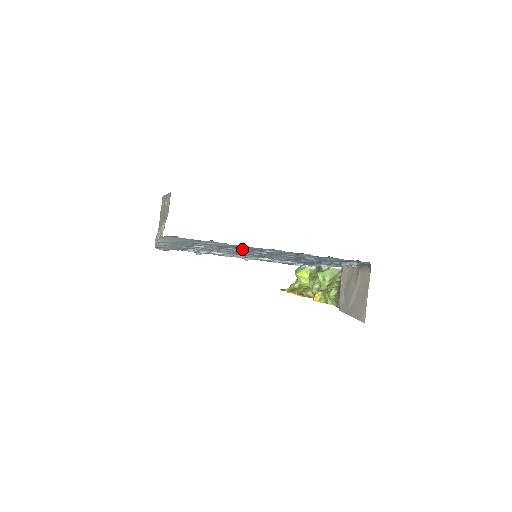
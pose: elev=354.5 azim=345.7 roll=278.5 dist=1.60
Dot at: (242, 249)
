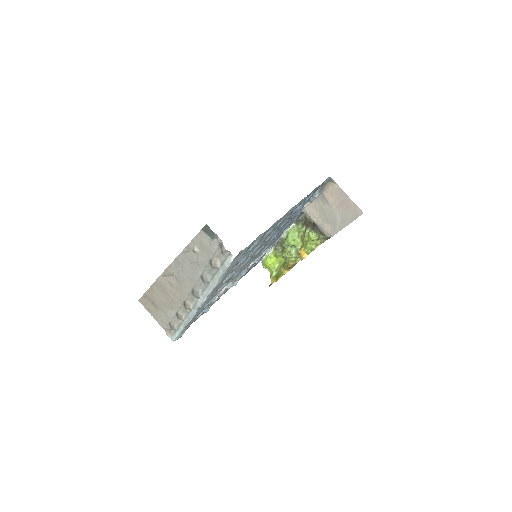
Dot at: occluded
